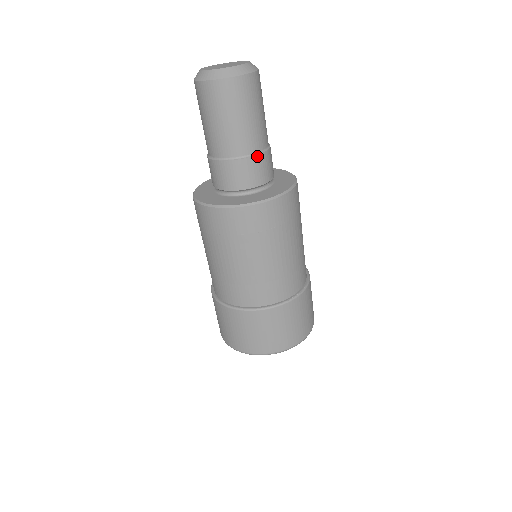
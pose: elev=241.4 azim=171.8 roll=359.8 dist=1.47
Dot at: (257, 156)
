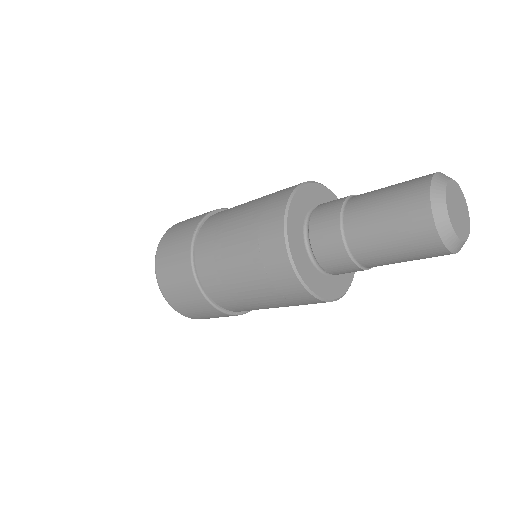
Dot at: (357, 267)
